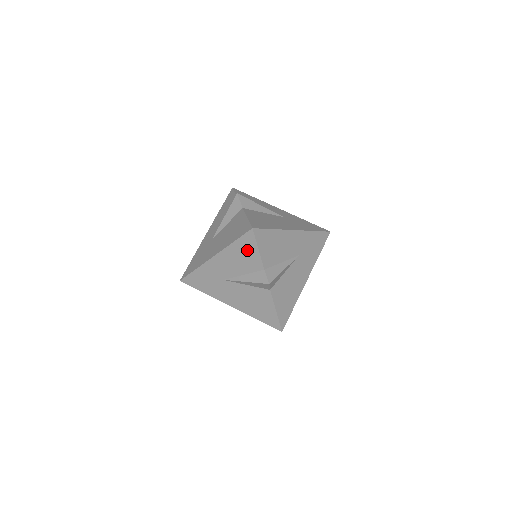
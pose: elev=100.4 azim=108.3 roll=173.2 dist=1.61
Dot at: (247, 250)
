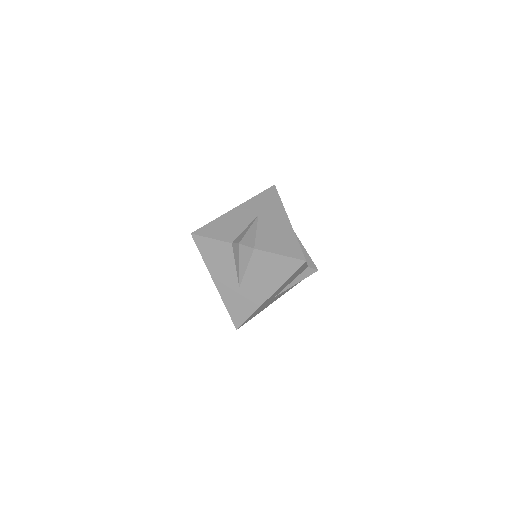
Dot at: (211, 249)
